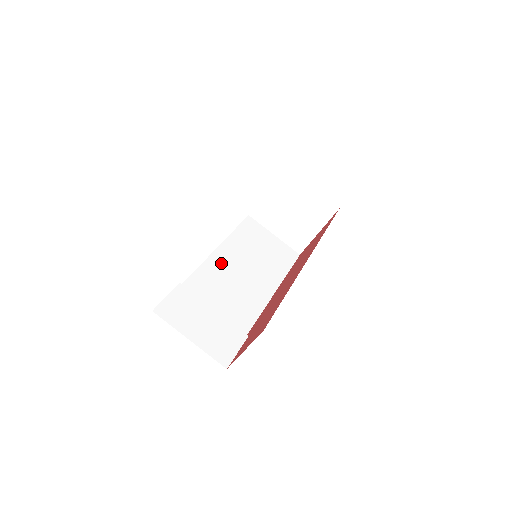
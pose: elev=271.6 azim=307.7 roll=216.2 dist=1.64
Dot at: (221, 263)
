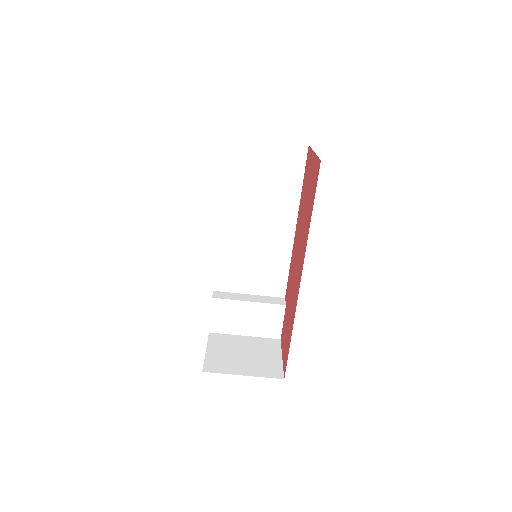
Dot at: (232, 232)
